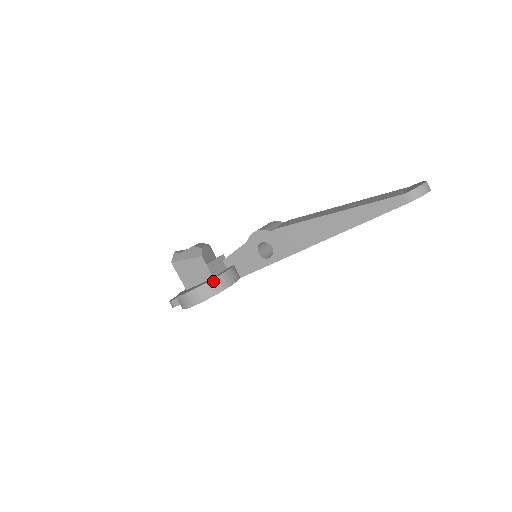
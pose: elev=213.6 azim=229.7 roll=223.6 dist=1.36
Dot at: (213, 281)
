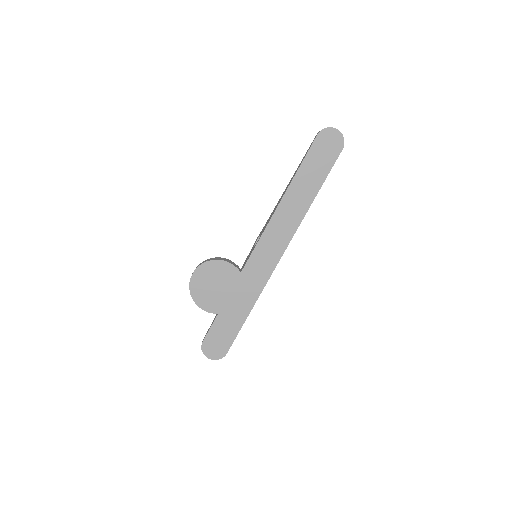
Dot at: (213, 258)
